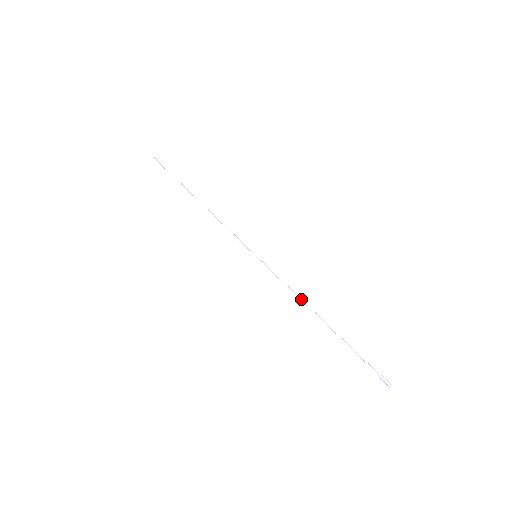
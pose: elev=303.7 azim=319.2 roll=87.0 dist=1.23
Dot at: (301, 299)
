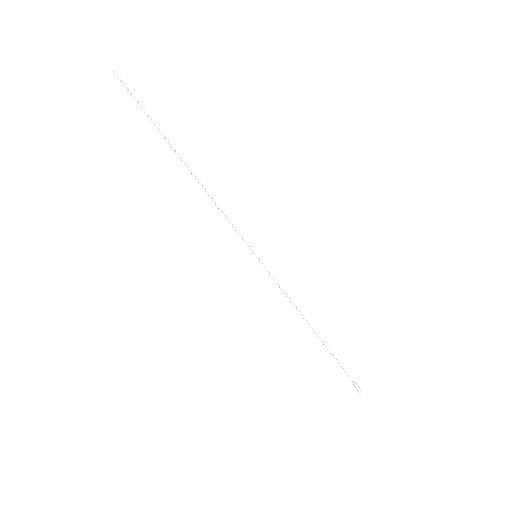
Dot at: (298, 310)
